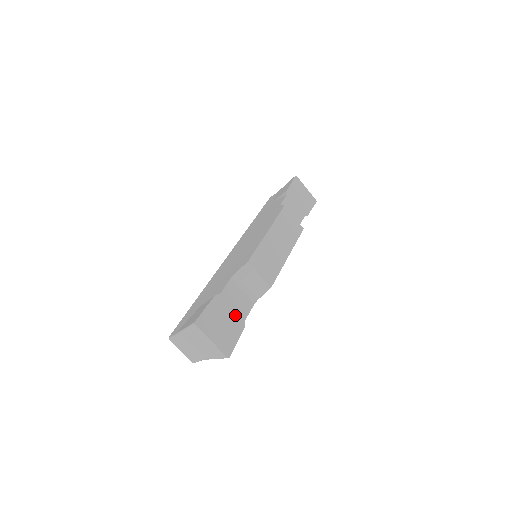
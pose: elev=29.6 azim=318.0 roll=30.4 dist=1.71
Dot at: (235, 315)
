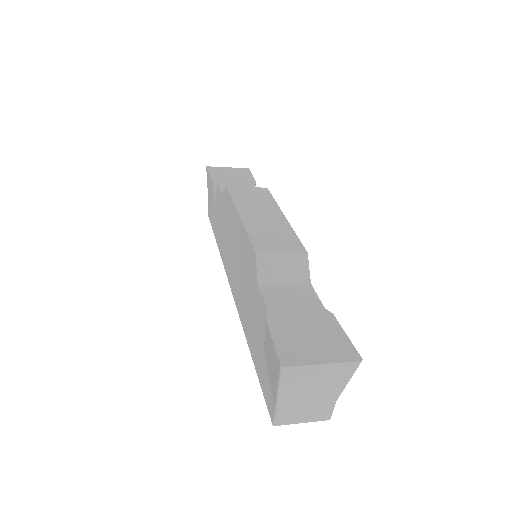
Dot at: (309, 314)
